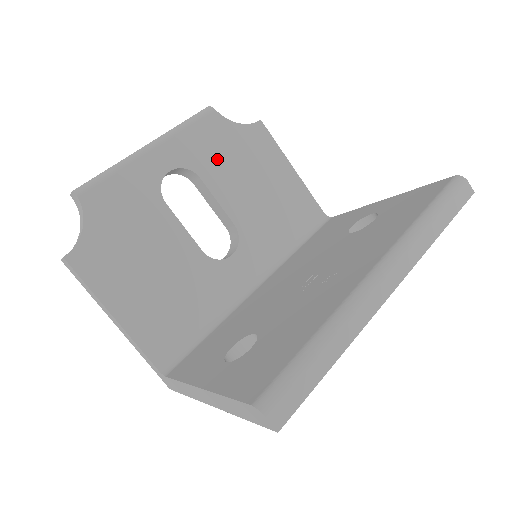
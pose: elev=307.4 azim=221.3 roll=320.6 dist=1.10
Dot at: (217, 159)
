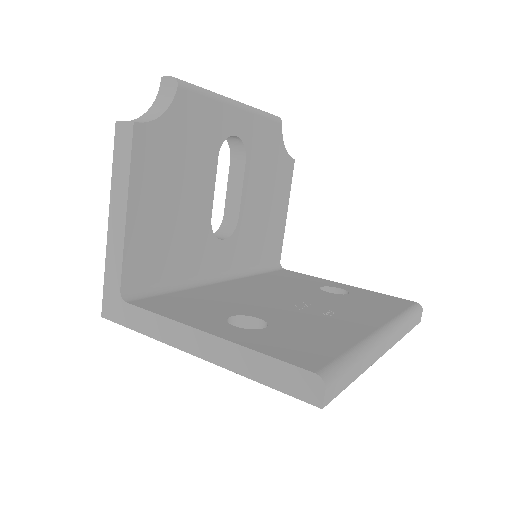
Dot at: (261, 159)
